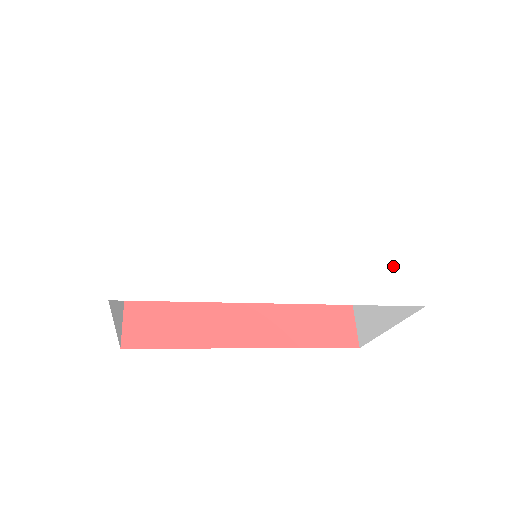
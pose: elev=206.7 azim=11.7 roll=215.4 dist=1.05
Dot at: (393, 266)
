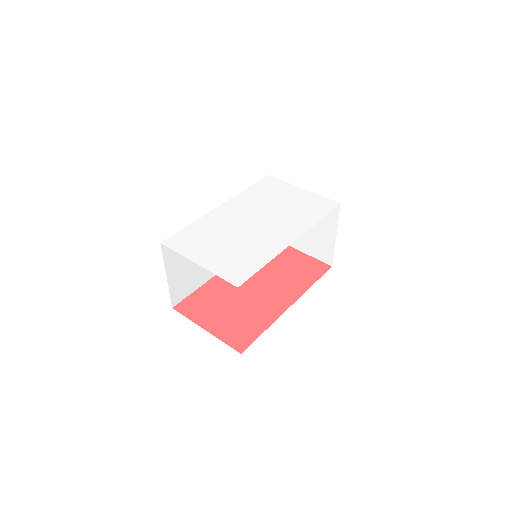
Dot at: (314, 202)
